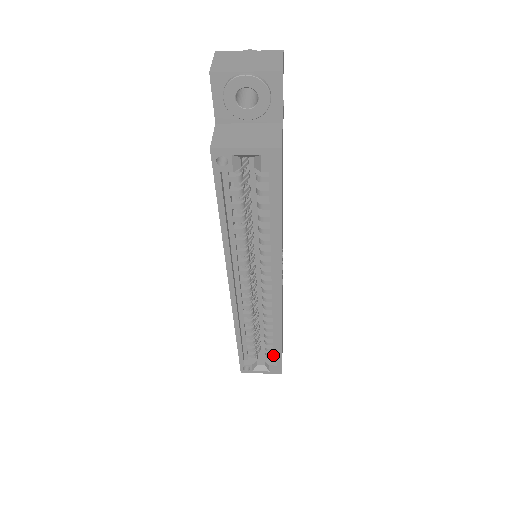
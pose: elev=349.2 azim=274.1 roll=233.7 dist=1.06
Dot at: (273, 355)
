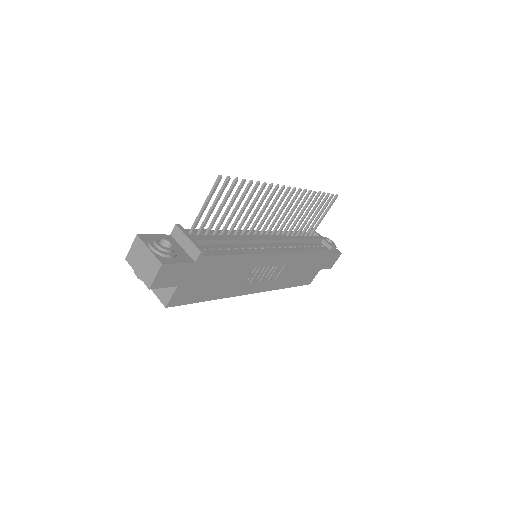
Dot at: occluded
